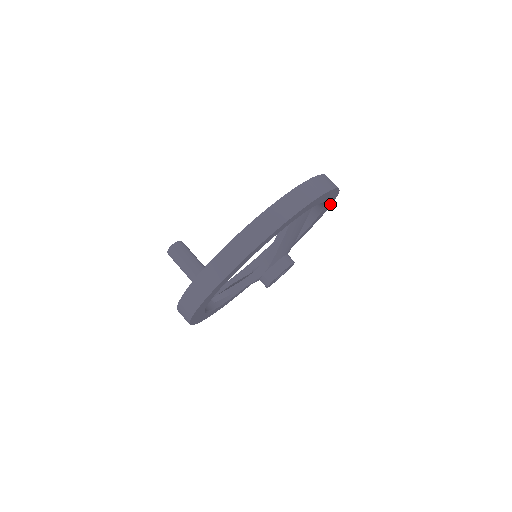
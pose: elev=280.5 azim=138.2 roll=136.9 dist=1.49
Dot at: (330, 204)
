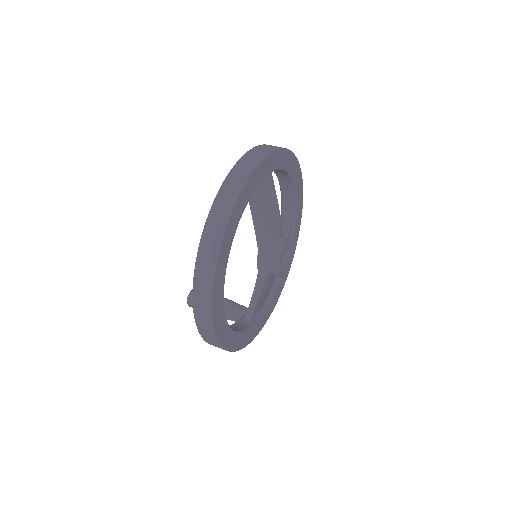
Dot at: (299, 173)
